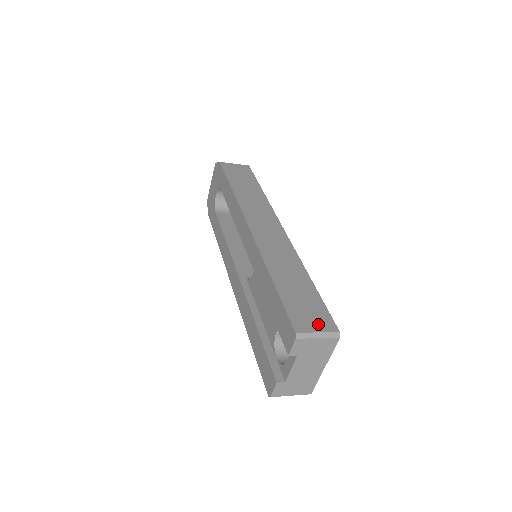
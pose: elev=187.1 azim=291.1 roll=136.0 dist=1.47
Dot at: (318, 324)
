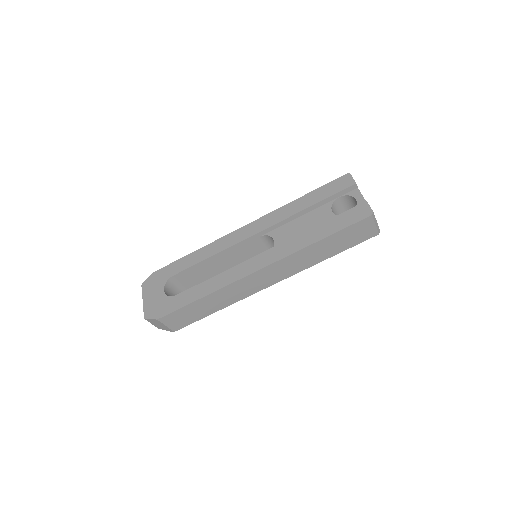
Dot at: occluded
